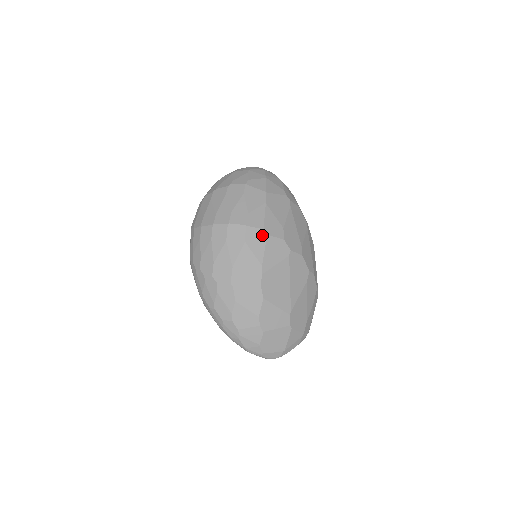
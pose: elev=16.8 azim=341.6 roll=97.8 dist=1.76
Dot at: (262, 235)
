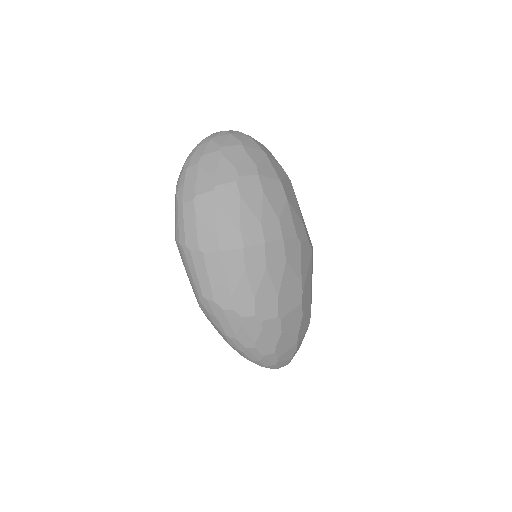
Dot at: (297, 245)
